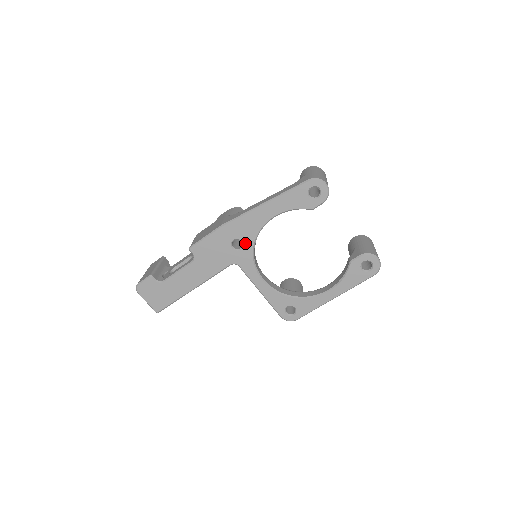
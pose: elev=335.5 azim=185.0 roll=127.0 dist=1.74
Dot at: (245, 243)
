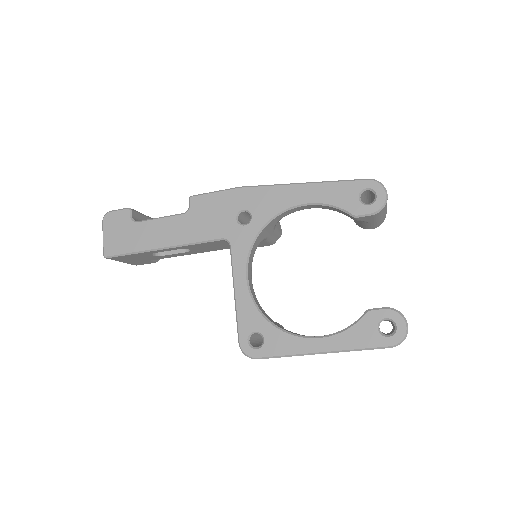
Dot at: (254, 220)
